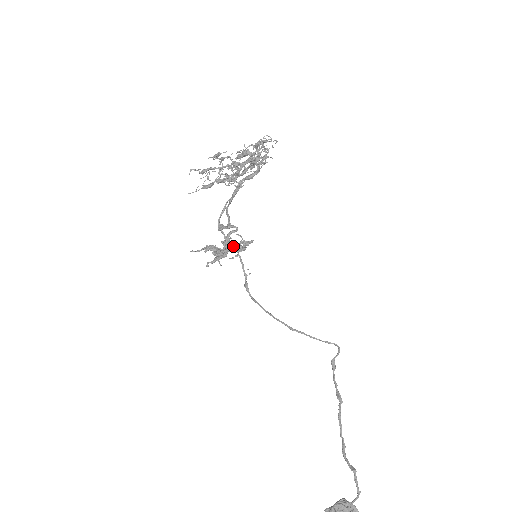
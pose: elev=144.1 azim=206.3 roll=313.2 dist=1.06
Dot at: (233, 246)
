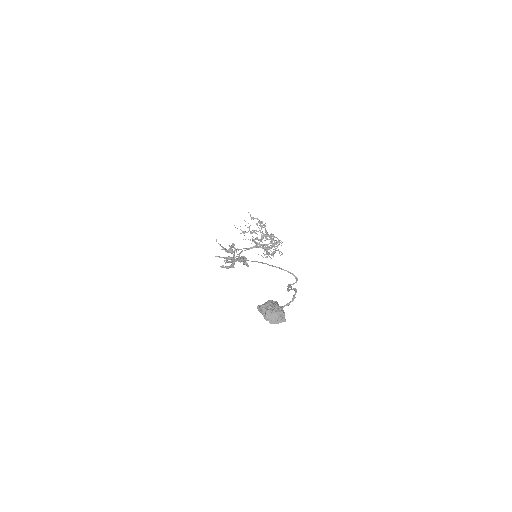
Dot at: occluded
